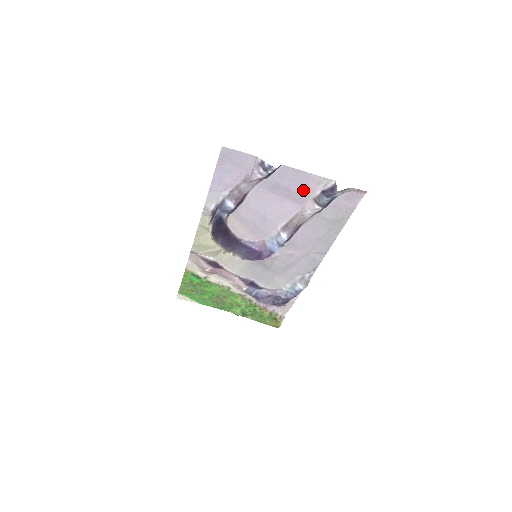
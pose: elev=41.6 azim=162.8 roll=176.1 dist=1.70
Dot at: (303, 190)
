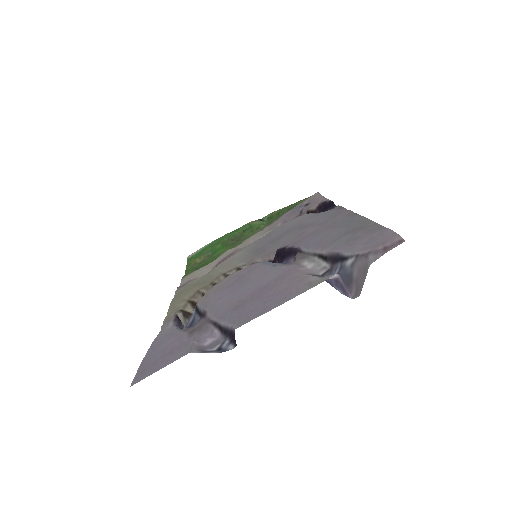
Dot at: (286, 285)
